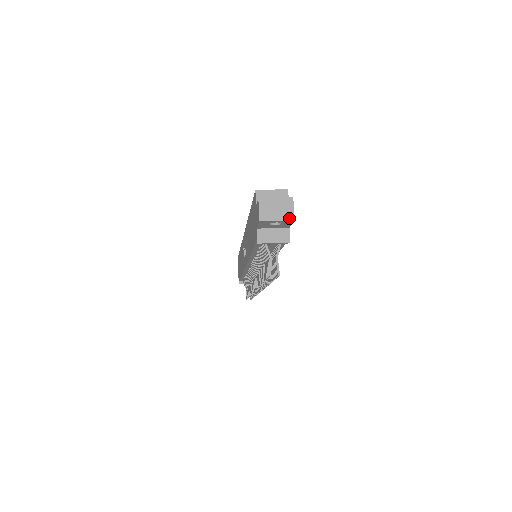
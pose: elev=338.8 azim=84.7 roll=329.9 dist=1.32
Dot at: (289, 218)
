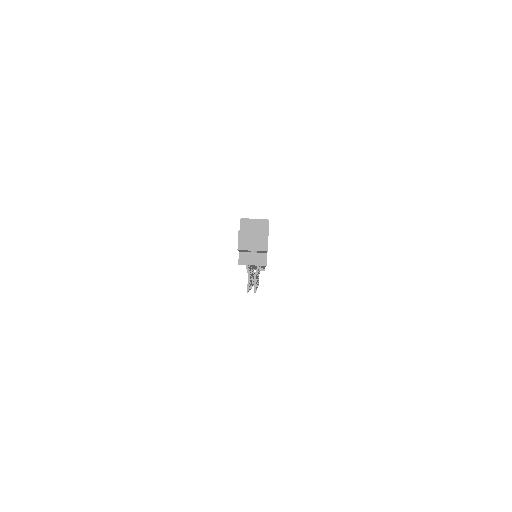
Dot at: (263, 249)
